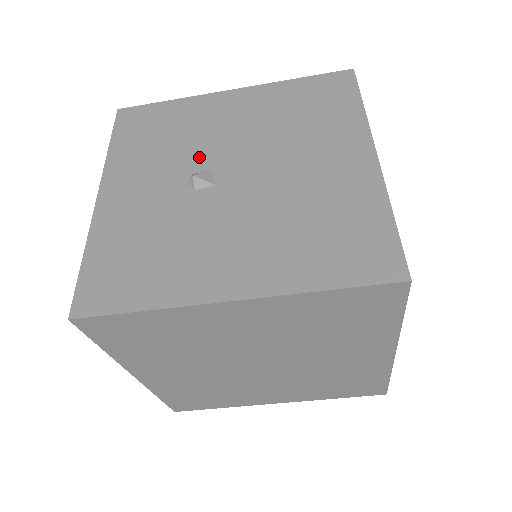
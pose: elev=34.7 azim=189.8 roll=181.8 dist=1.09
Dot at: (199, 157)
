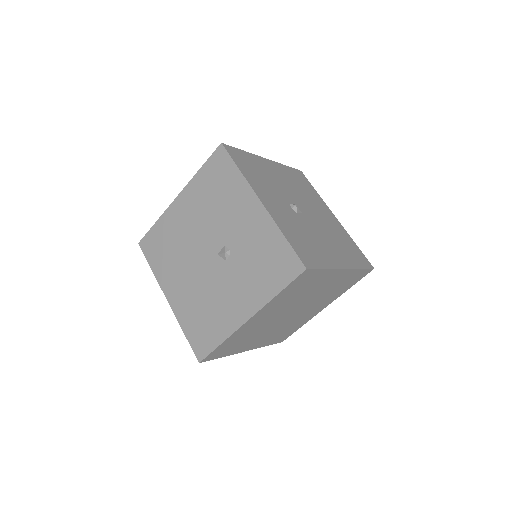
Dot at: (285, 195)
